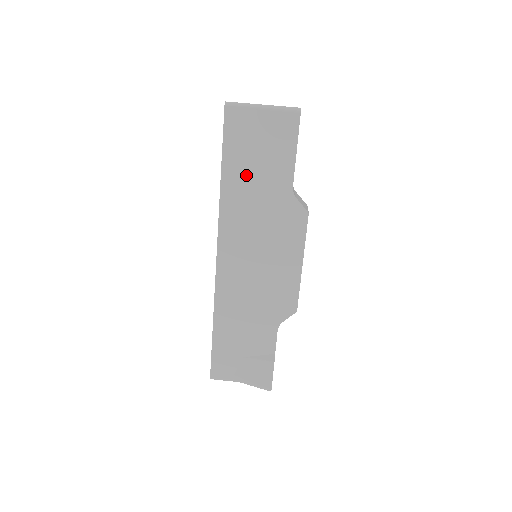
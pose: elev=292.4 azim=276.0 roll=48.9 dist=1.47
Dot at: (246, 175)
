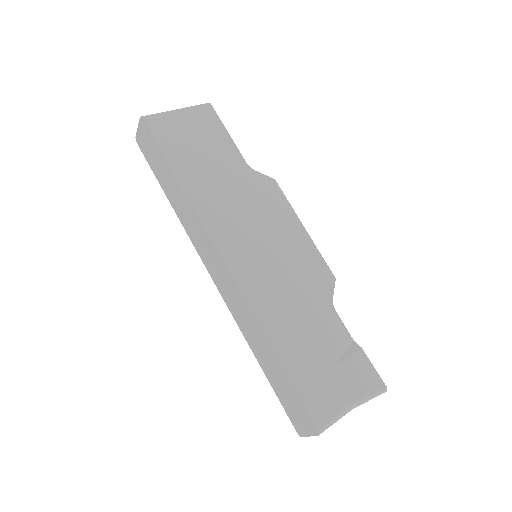
Dot at: (200, 169)
